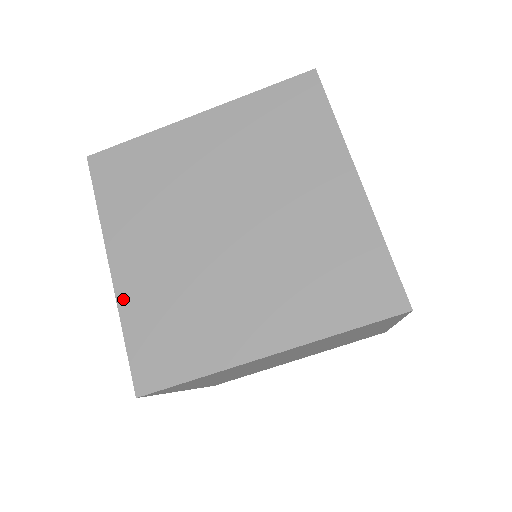
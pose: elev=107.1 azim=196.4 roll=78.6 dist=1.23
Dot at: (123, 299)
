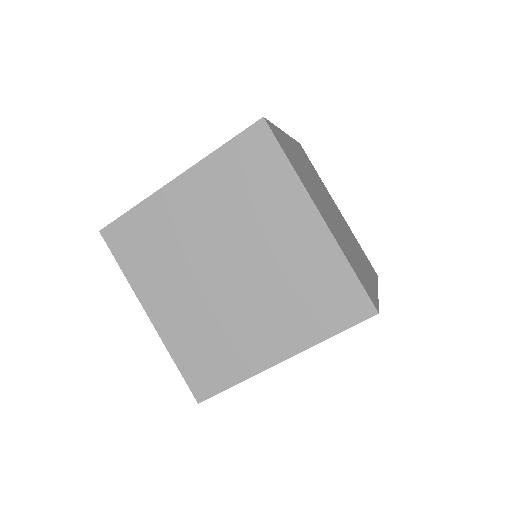
Dot at: (166, 338)
